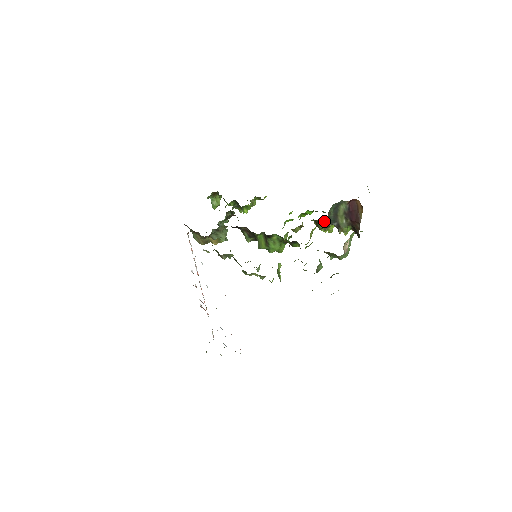
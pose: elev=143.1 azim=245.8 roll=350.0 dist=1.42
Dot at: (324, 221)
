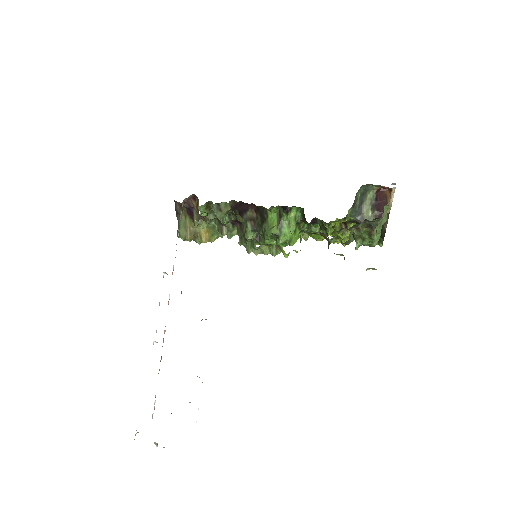
Dot at: (341, 224)
